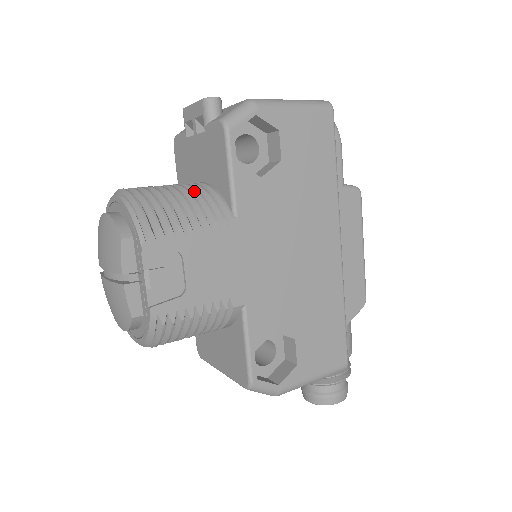
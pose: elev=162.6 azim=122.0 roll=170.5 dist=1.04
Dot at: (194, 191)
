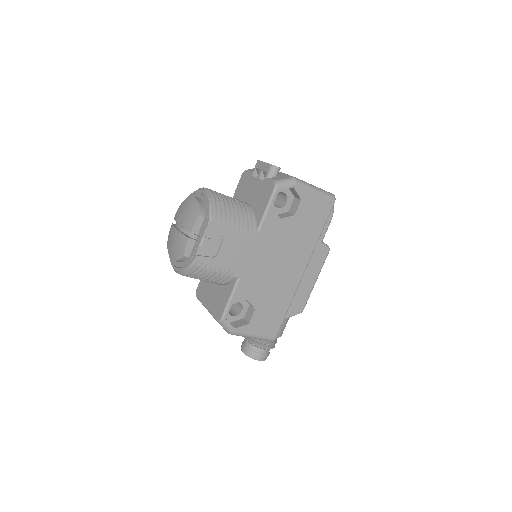
Dot at: (244, 208)
